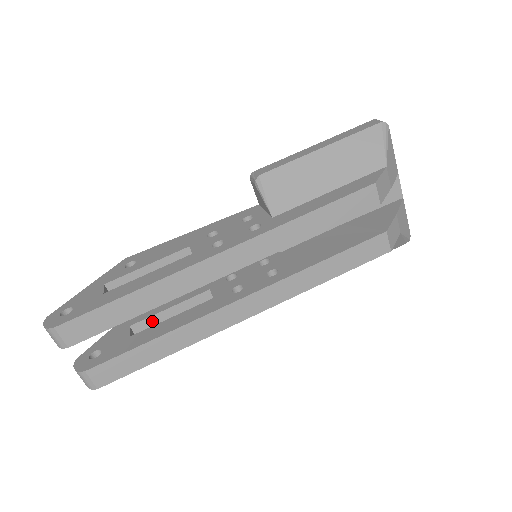
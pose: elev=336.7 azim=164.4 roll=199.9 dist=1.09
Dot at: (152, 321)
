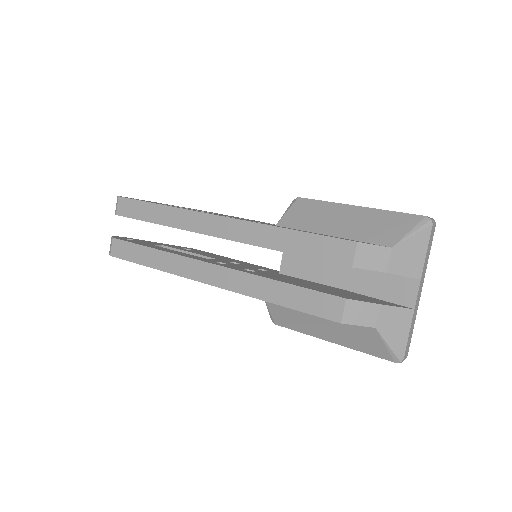
Dot at: occluded
